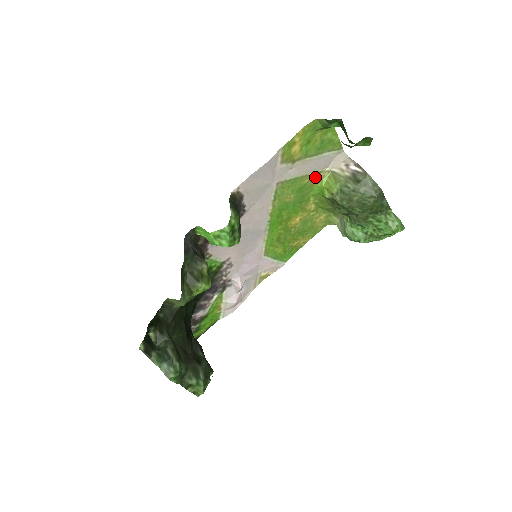
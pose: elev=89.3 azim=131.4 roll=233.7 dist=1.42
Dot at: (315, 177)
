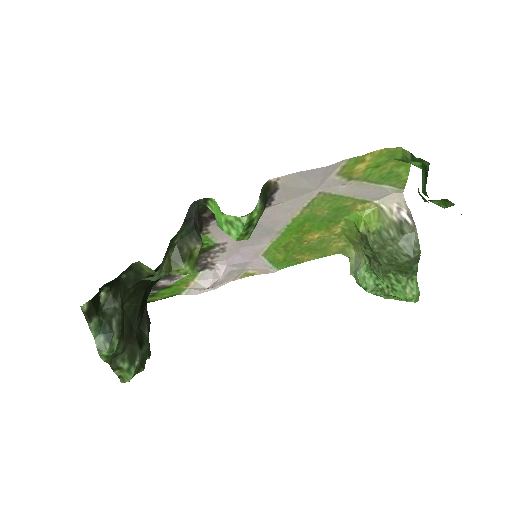
Dot at: (360, 204)
